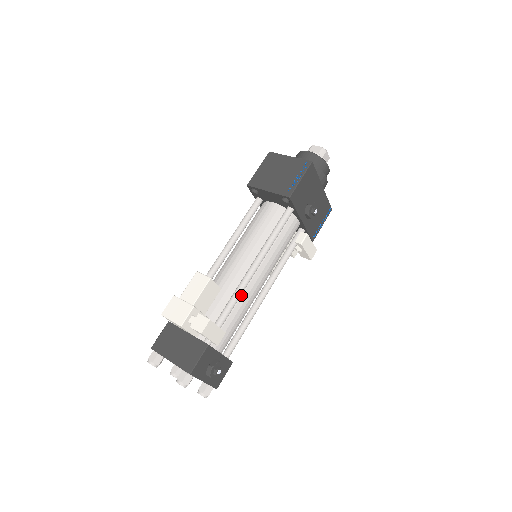
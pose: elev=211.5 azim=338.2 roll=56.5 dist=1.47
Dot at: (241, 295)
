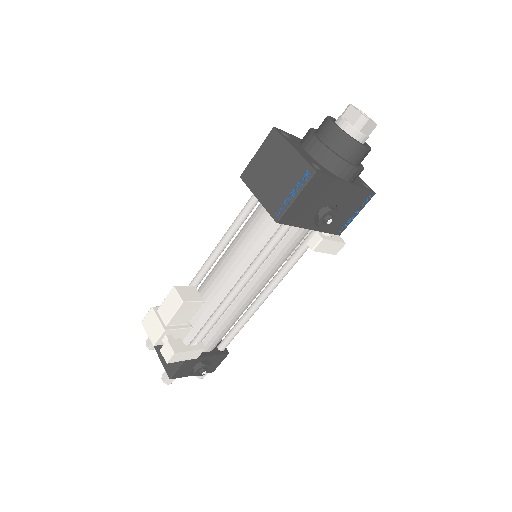
Dot at: (227, 309)
